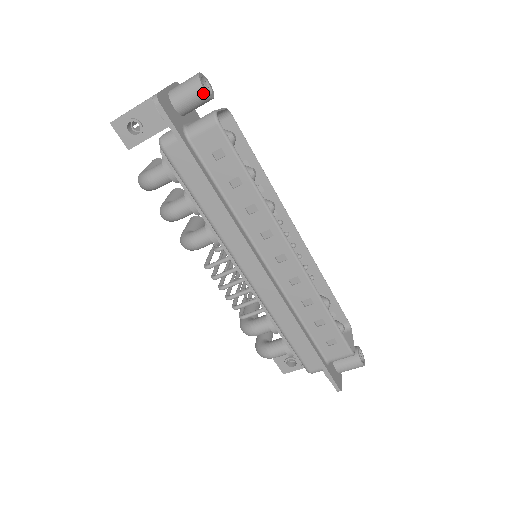
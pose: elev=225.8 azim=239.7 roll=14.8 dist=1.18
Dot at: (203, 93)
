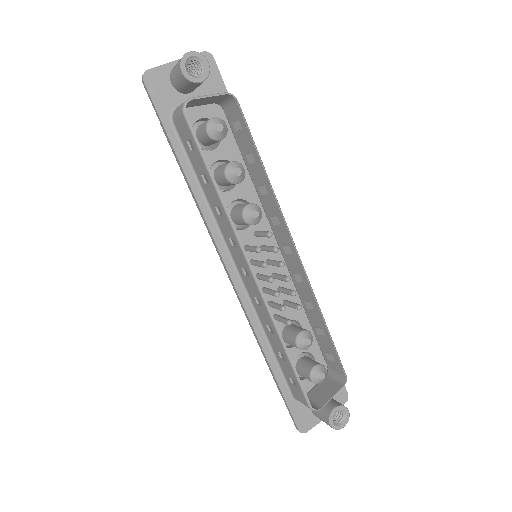
Dot at: (183, 76)
